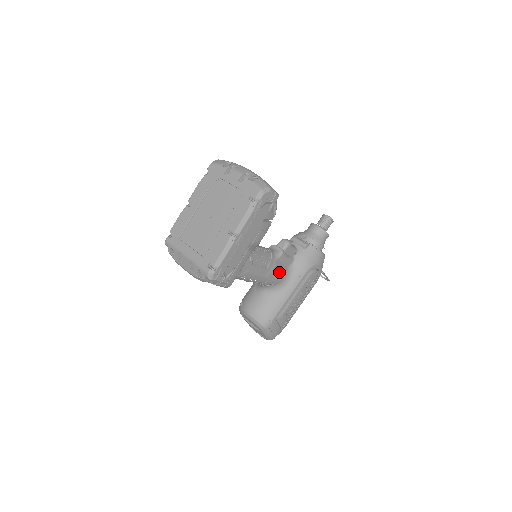
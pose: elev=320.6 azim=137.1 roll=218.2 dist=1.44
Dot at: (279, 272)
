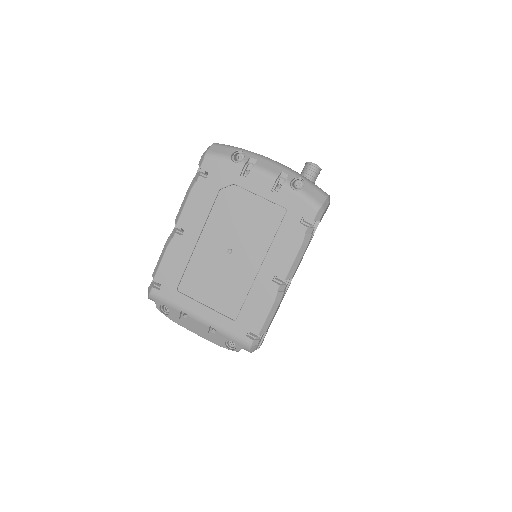
Dot at: occluded
